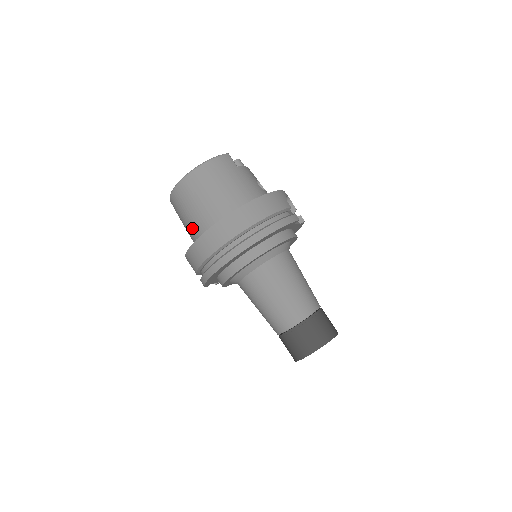
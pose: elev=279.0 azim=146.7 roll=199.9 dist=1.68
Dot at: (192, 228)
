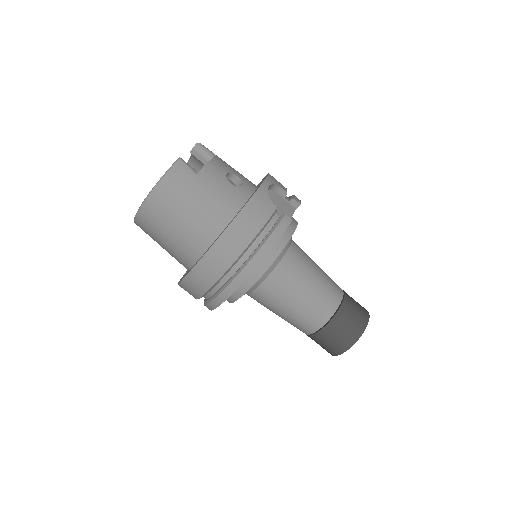
Dot at: occluded
